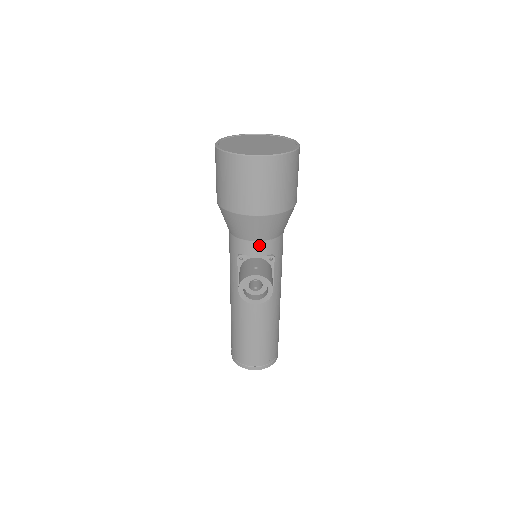
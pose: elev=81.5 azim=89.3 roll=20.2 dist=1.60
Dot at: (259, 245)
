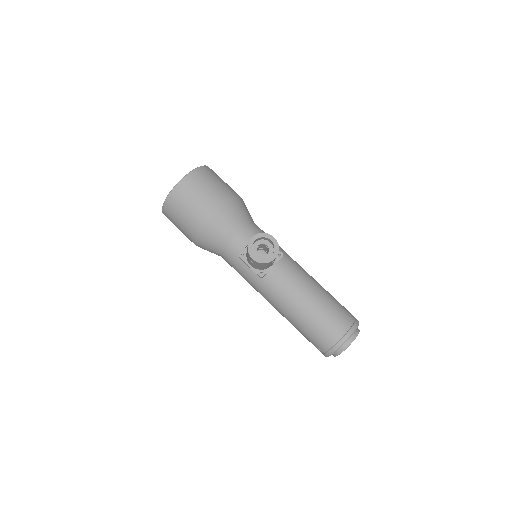
Dot at: (243, 234)
